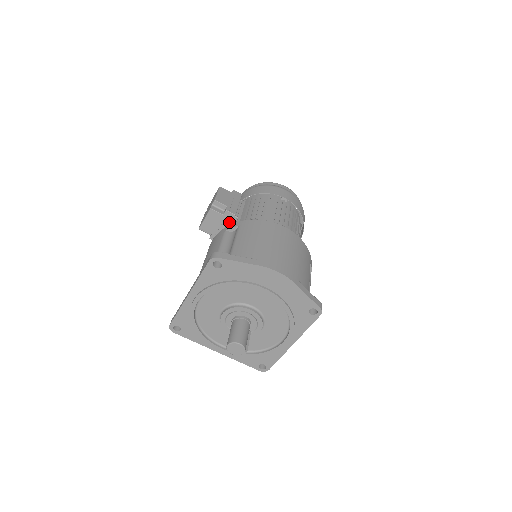
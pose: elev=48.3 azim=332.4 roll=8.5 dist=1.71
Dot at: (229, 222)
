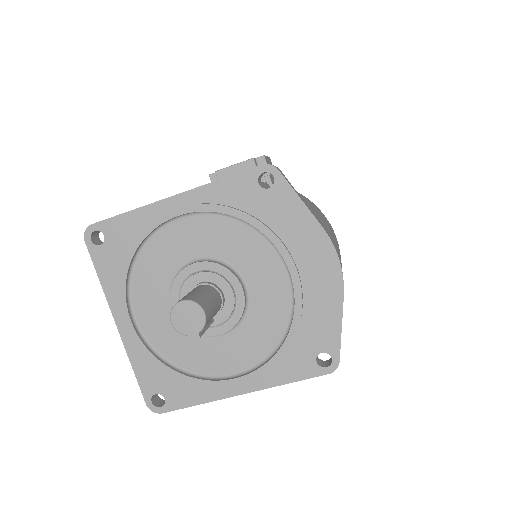
Dot at: occluded
